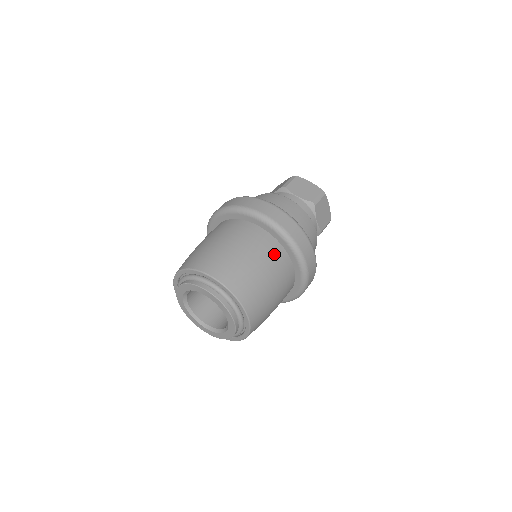
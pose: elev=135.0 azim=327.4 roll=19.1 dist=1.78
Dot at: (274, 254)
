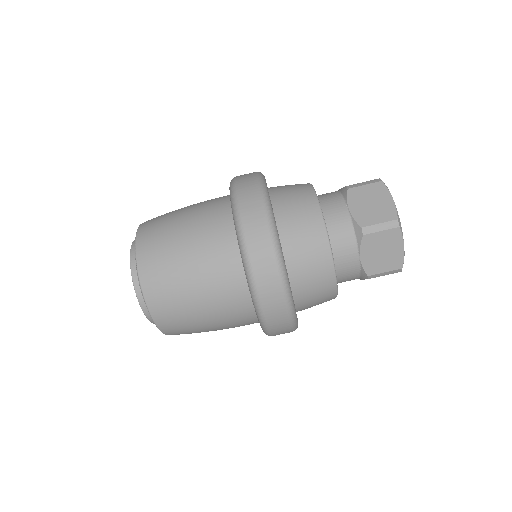
Dot at: (222, 264)
